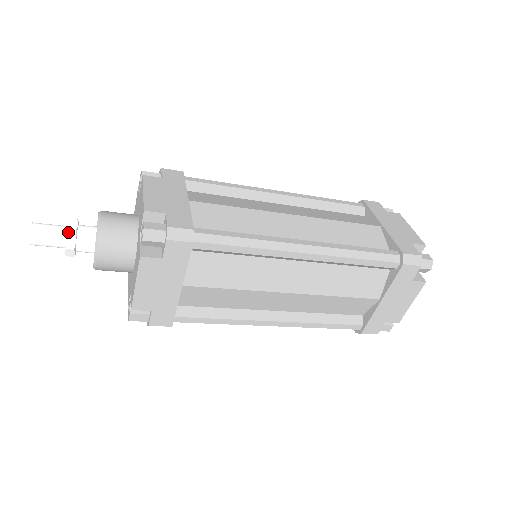
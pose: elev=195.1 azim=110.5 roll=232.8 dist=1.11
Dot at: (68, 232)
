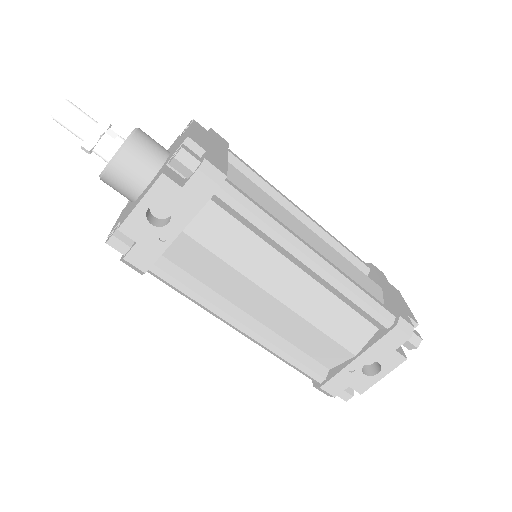
Dot at: occluded
